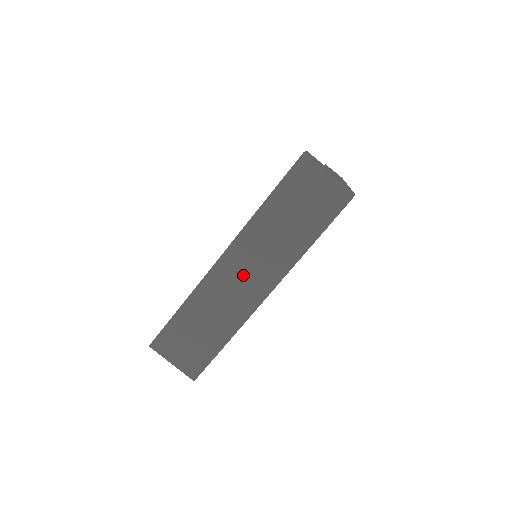
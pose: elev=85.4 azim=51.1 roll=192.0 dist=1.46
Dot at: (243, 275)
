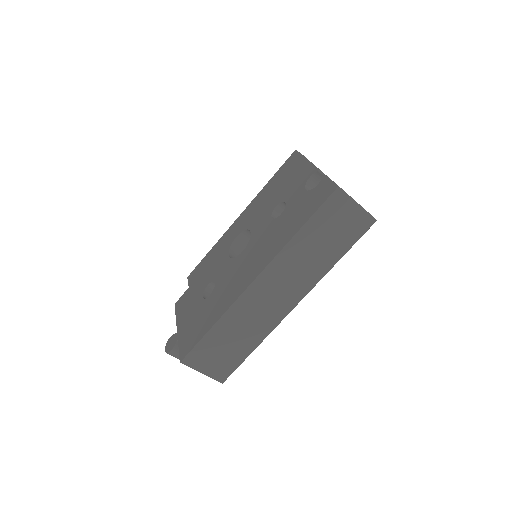
Dot at: (274, 293)
